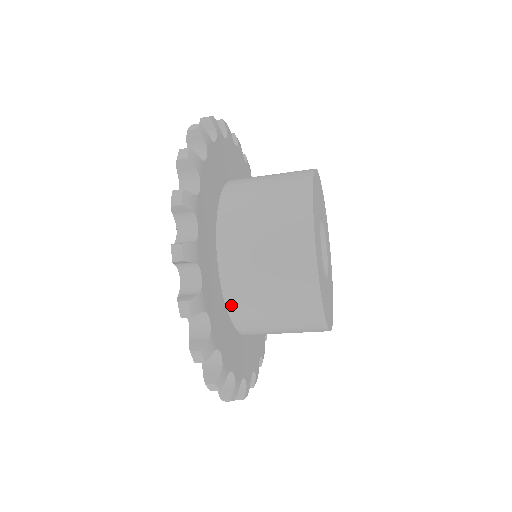
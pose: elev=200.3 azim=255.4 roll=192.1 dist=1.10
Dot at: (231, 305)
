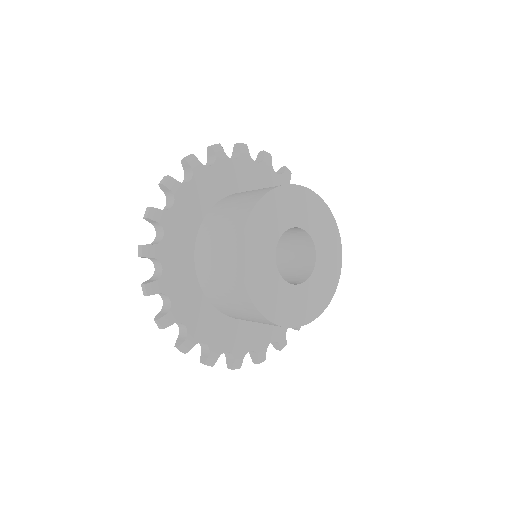
Dot at: (245, 320)
